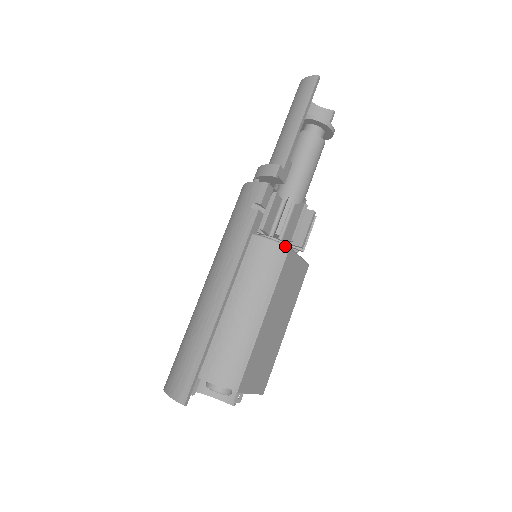
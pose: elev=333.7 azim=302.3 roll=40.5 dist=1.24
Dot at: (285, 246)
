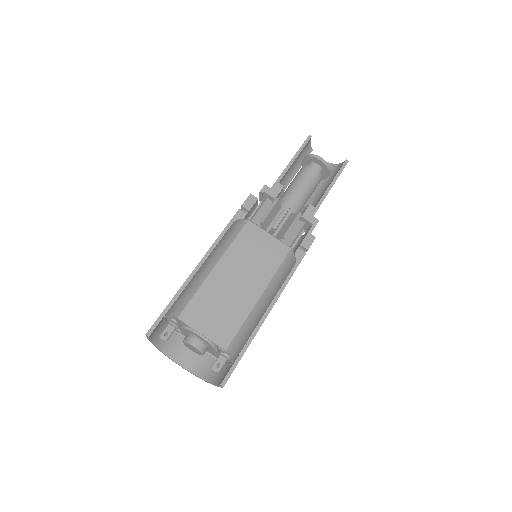
Dot at: (245, 220)
